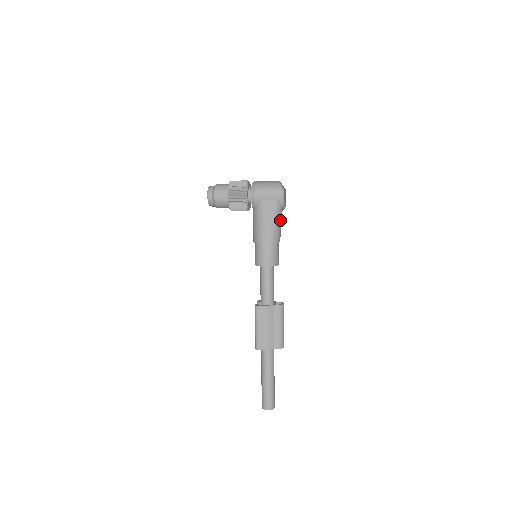
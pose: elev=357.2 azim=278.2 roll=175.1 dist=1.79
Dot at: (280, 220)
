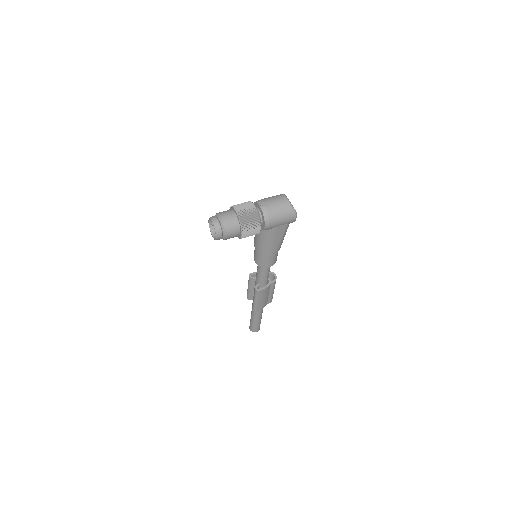
Dot at: occluded
